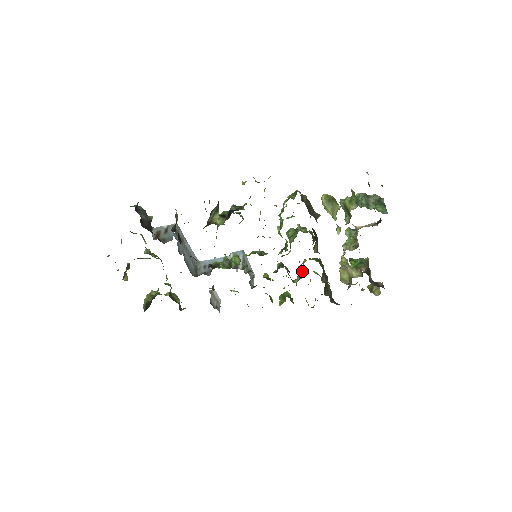
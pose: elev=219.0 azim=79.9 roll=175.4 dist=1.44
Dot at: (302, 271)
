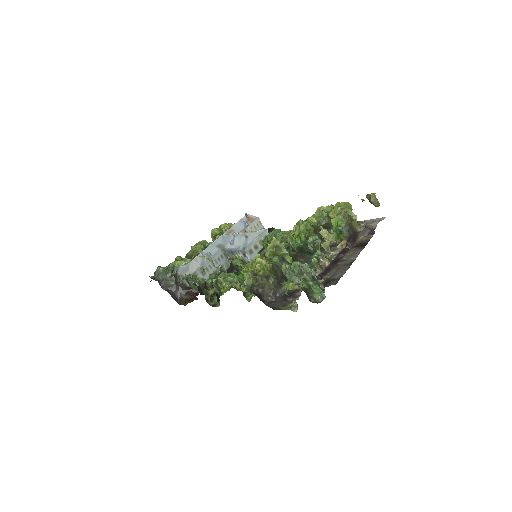
Dot at: occluded
